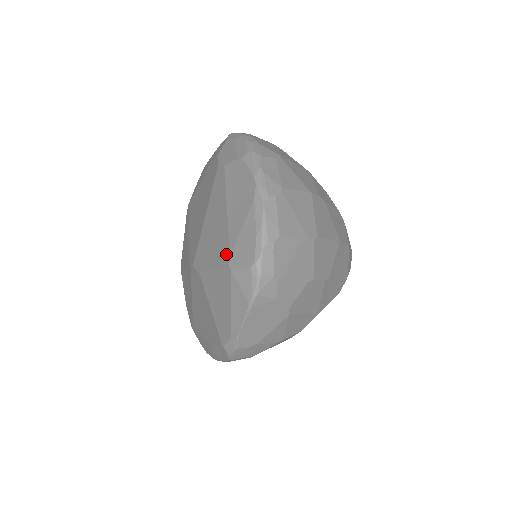
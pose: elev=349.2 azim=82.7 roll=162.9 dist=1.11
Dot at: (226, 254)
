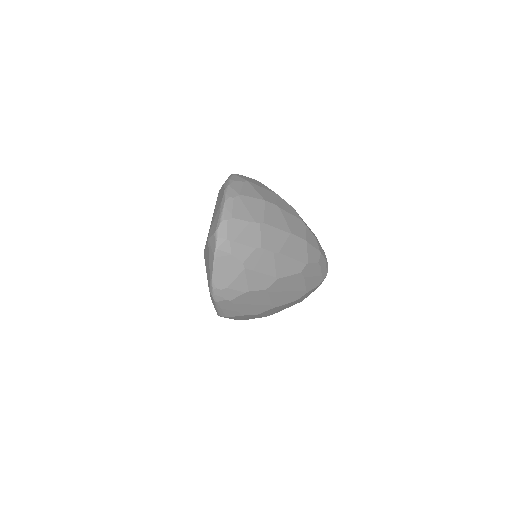
Dot at: occluded
